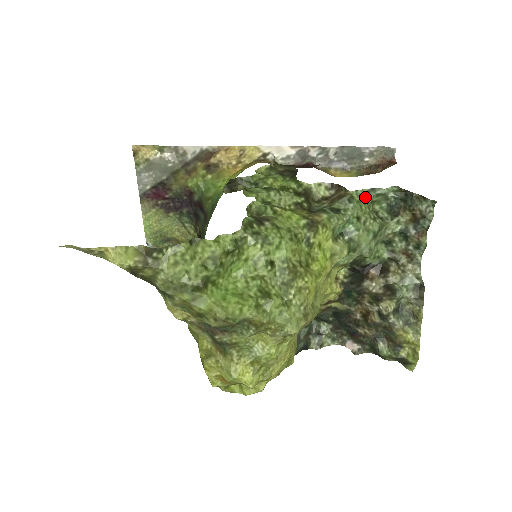
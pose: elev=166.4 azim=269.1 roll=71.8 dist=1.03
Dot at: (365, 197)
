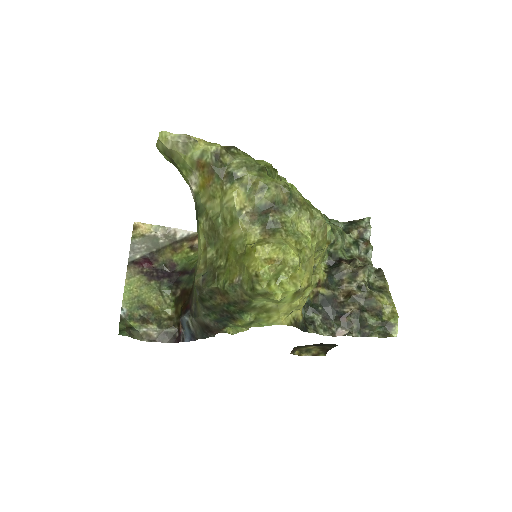
Dot at: occluded
